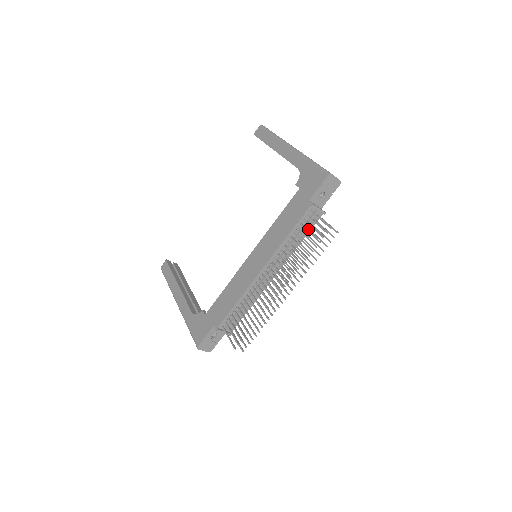
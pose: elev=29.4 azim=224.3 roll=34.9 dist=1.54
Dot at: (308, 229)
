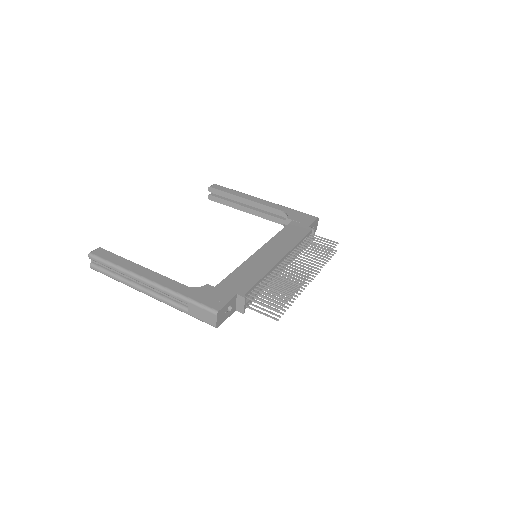
Dot at: occluded
